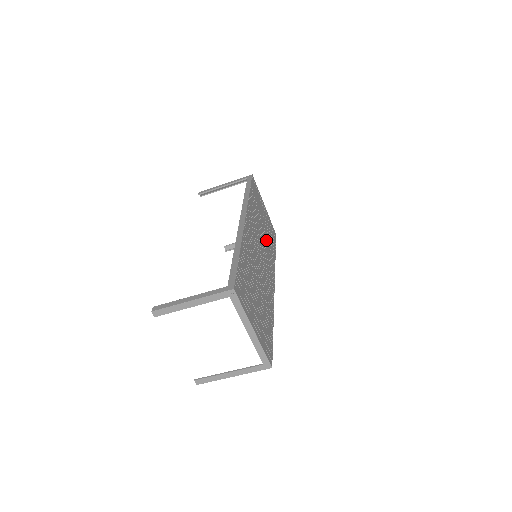
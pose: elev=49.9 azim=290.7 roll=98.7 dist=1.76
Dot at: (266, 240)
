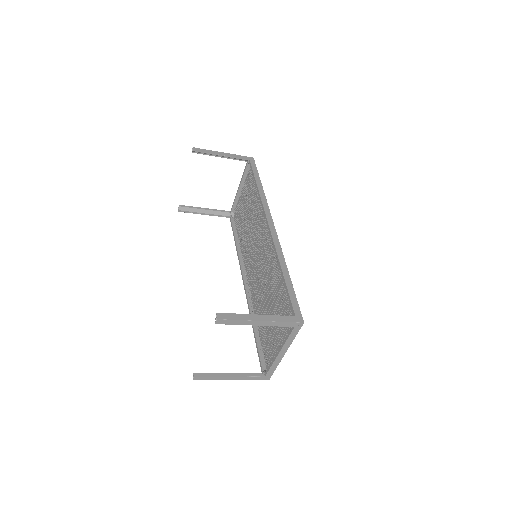
Dot at: occluded
